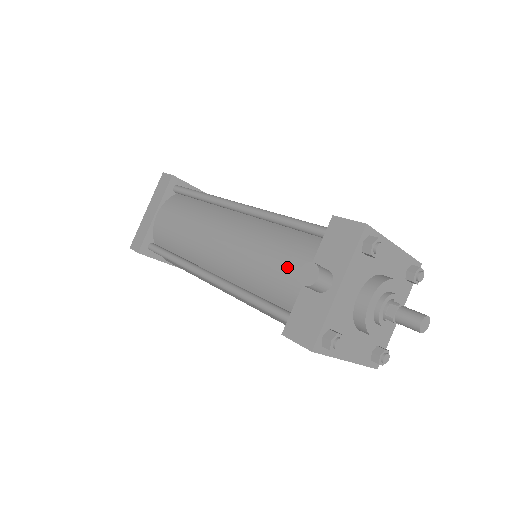
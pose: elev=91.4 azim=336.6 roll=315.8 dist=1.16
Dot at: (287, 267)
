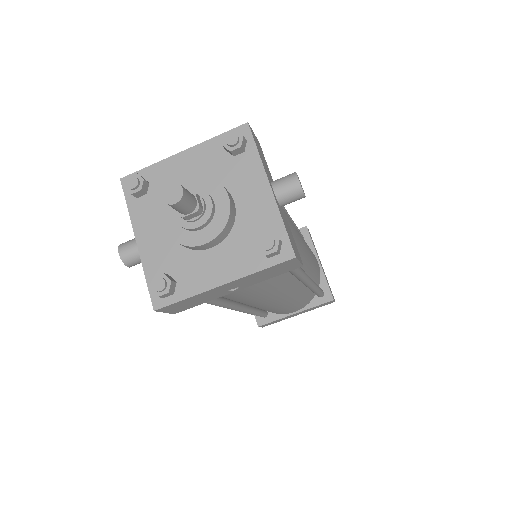
Dot at: occluded
